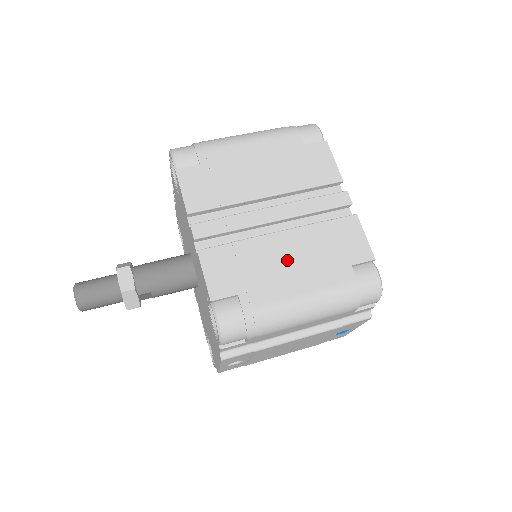
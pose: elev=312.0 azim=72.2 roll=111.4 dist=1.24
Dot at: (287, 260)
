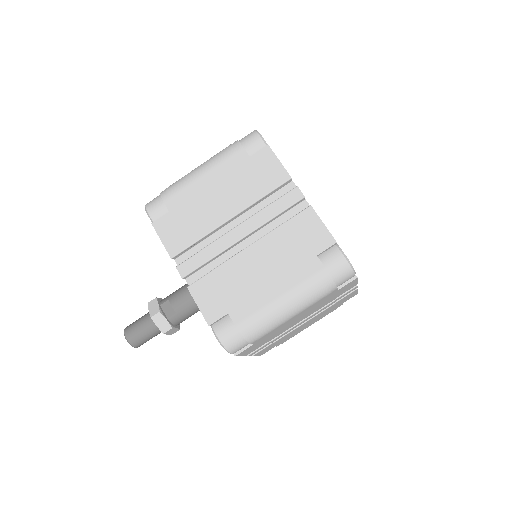
Dot at: occluded
